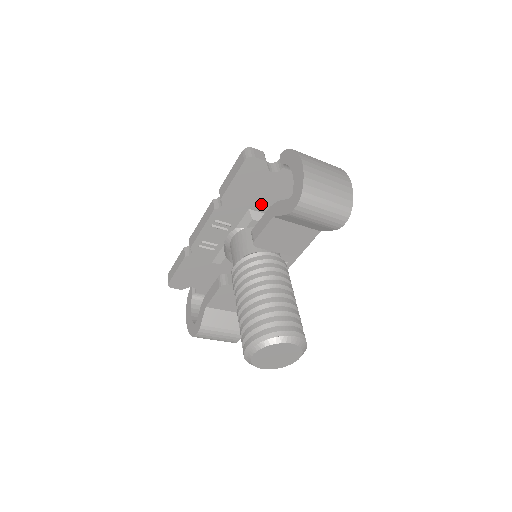
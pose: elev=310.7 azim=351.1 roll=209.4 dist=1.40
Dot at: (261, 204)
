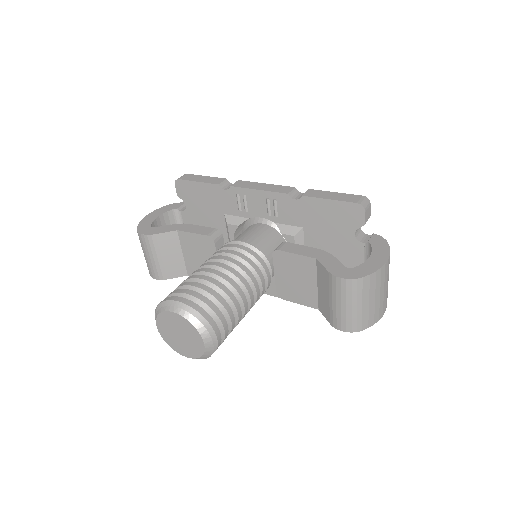
Dot at: (314, 237)
